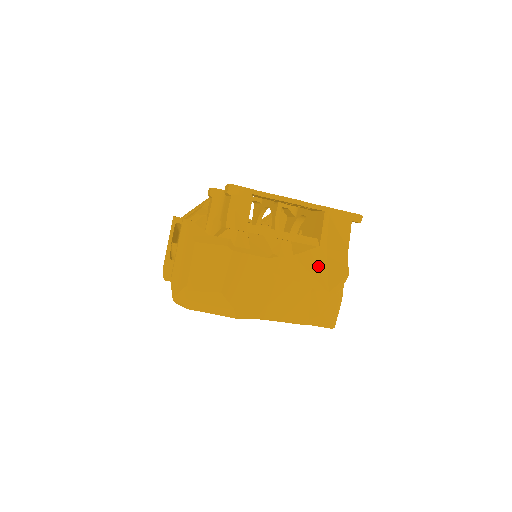
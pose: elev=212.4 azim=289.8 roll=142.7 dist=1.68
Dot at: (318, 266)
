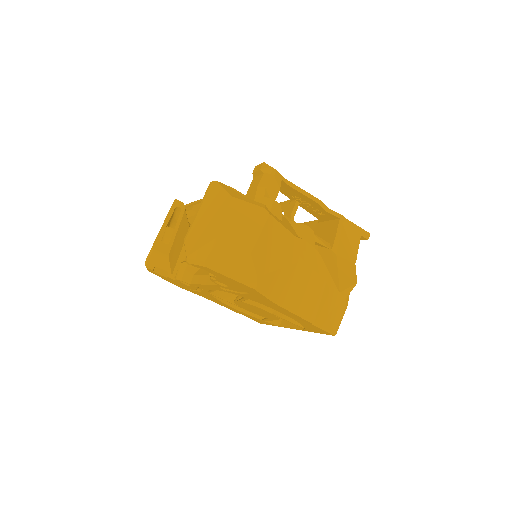
Dot at: (332, 265)
